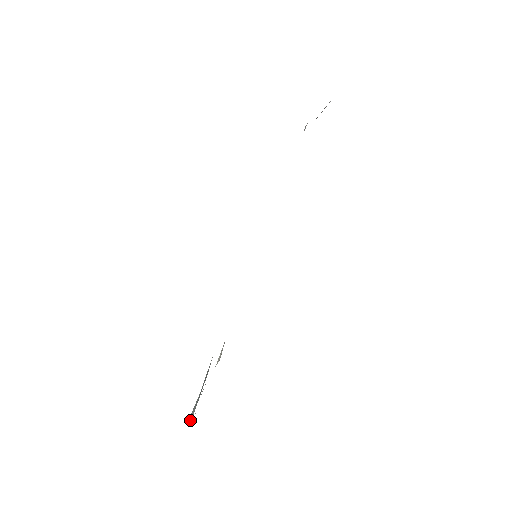
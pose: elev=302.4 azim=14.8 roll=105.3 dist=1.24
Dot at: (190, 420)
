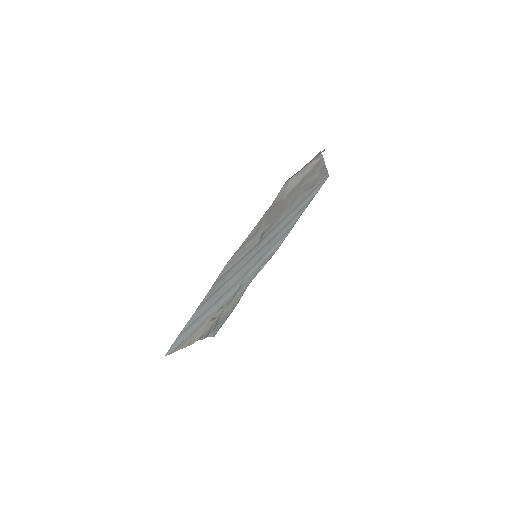
Dot at: (211, 336)
